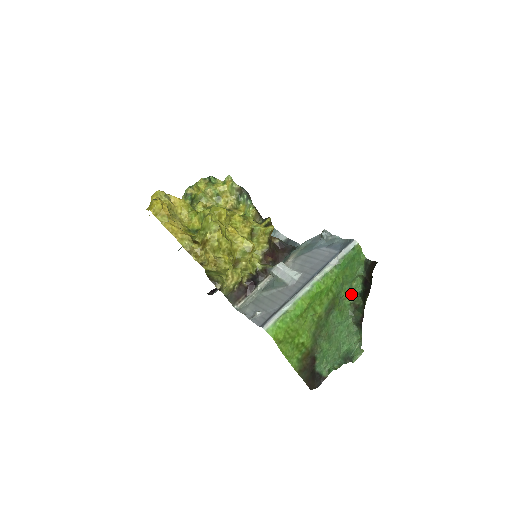
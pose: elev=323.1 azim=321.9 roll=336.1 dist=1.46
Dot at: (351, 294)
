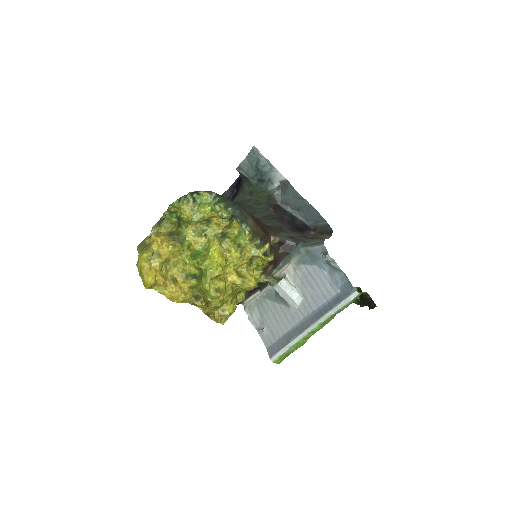
Dot at: occluded
